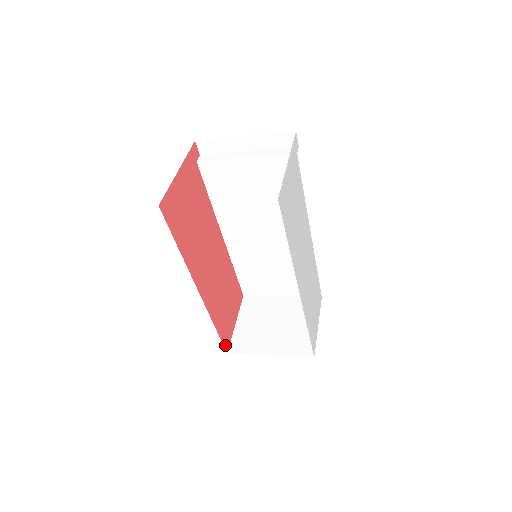
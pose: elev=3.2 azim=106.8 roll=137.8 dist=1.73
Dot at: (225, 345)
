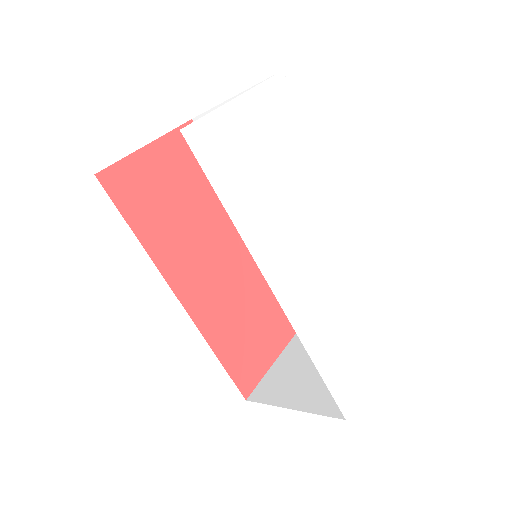
Dot at: (242, 387)
